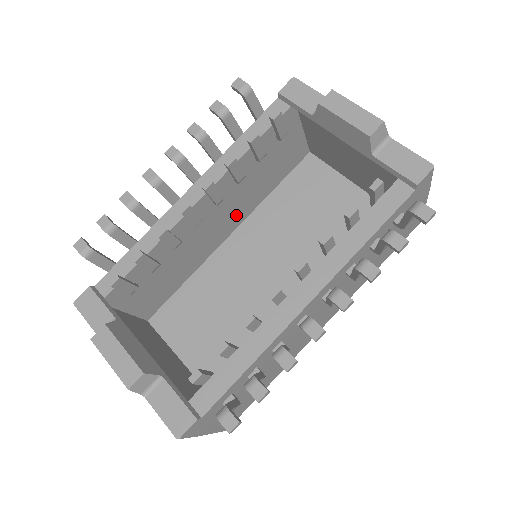
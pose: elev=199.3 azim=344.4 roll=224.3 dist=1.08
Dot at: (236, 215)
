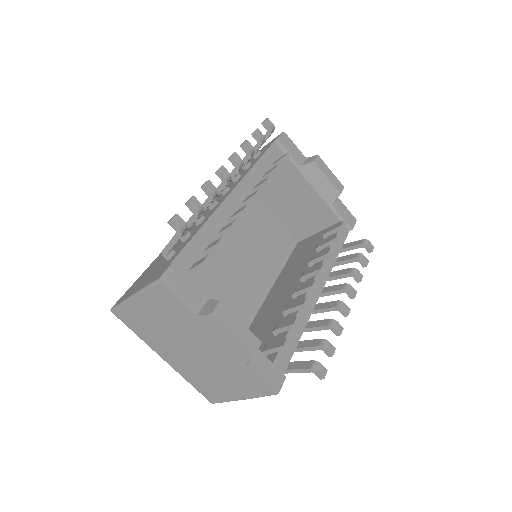
Dot at: occluded
